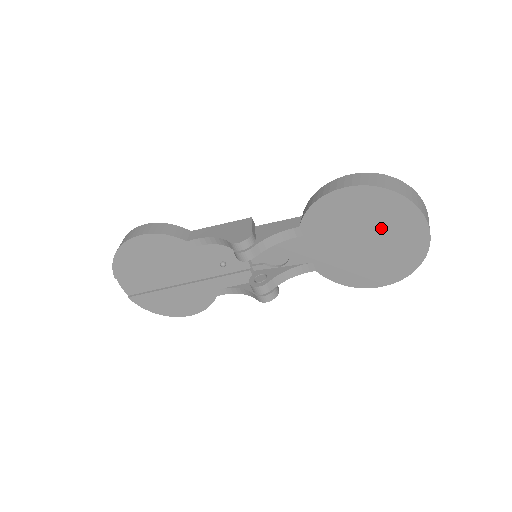
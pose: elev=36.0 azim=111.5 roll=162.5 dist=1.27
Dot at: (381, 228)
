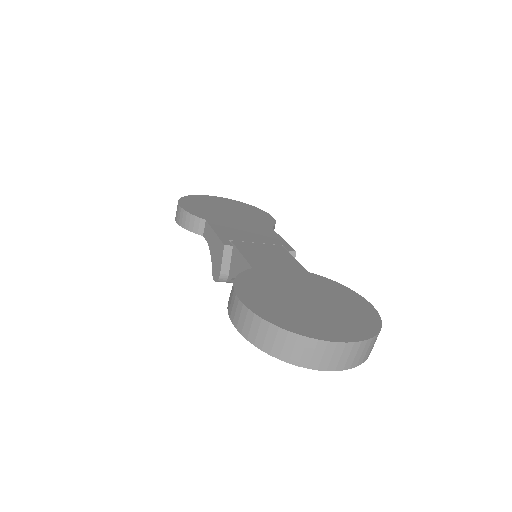
Dot at: occluded
